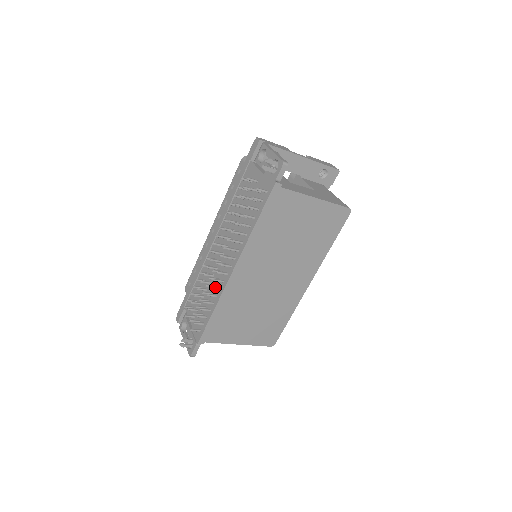
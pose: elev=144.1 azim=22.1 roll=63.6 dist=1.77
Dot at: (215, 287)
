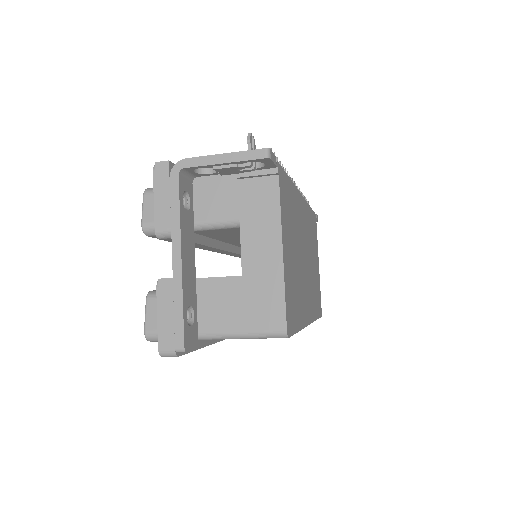
Dot at: occluded
